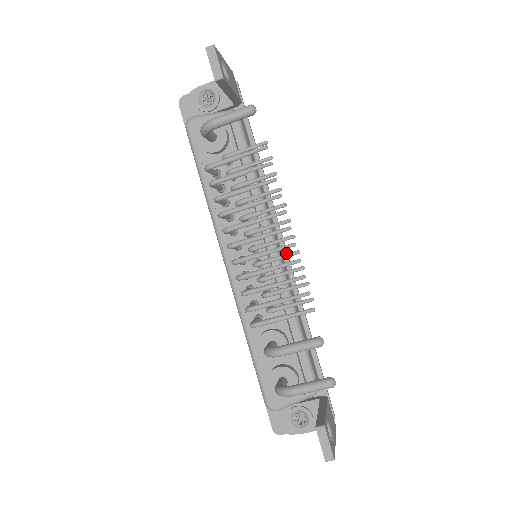
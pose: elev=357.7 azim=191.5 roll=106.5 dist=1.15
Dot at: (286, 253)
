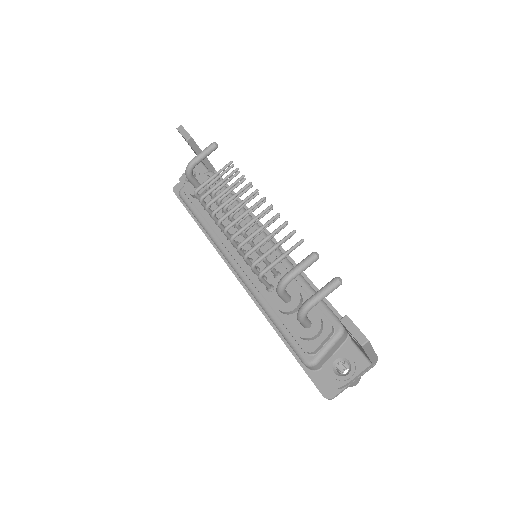
Dot at: occluded
